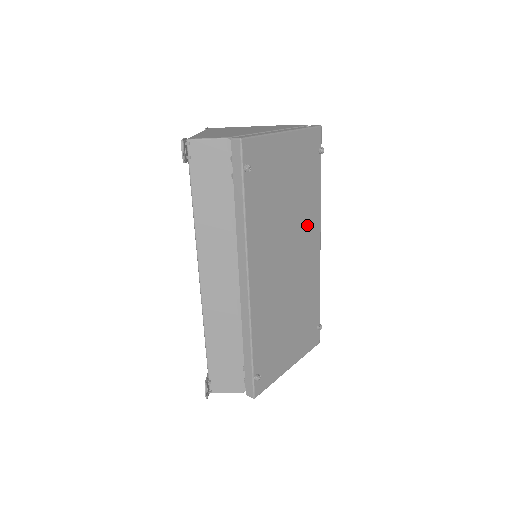
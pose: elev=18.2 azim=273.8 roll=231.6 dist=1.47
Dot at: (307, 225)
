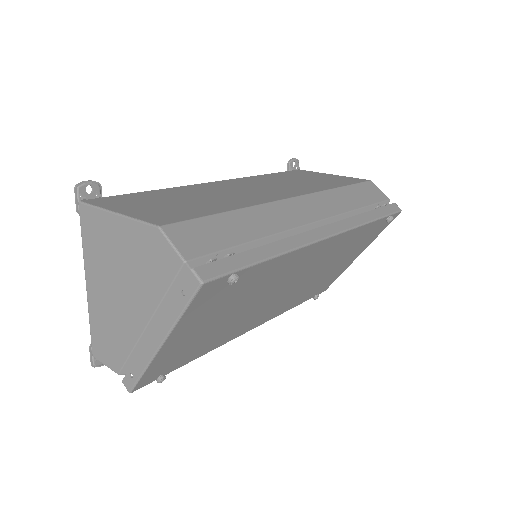
Dot at: (287, 270)
